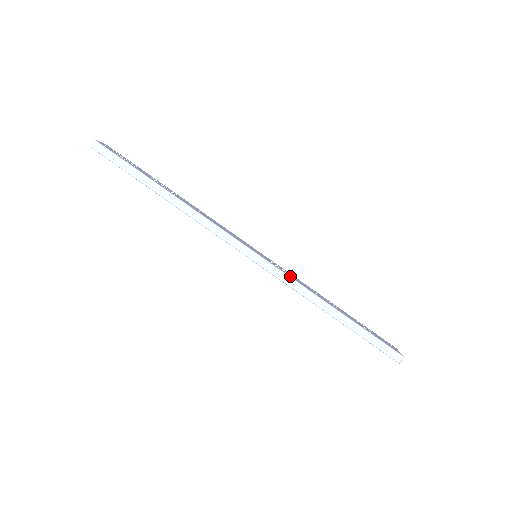
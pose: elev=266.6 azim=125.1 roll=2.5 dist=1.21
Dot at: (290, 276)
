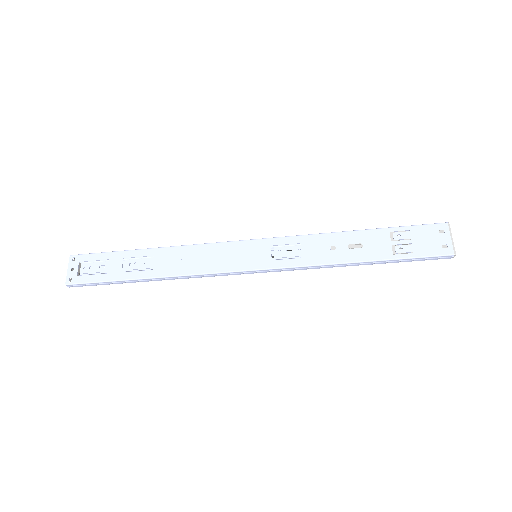
Dot at: (297, 263)
